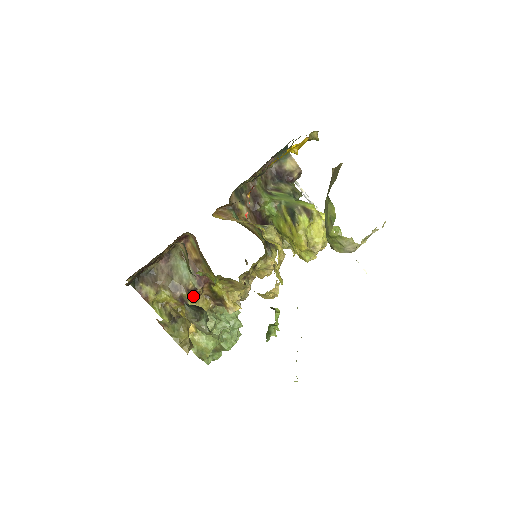
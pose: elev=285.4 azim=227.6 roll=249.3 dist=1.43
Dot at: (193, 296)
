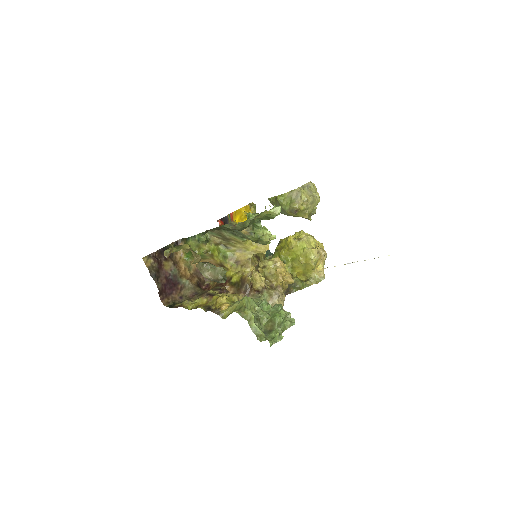
Dot at: (219, 293)
